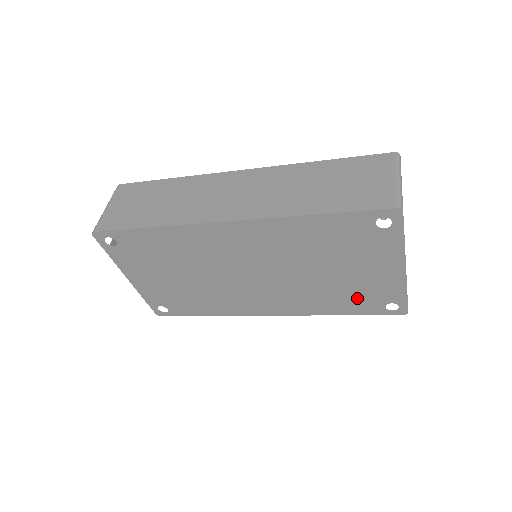
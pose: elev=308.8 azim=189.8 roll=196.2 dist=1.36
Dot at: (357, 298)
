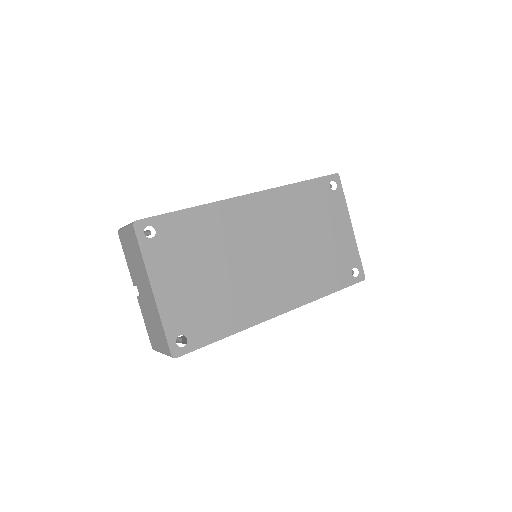
Dot at: (335, 268)
